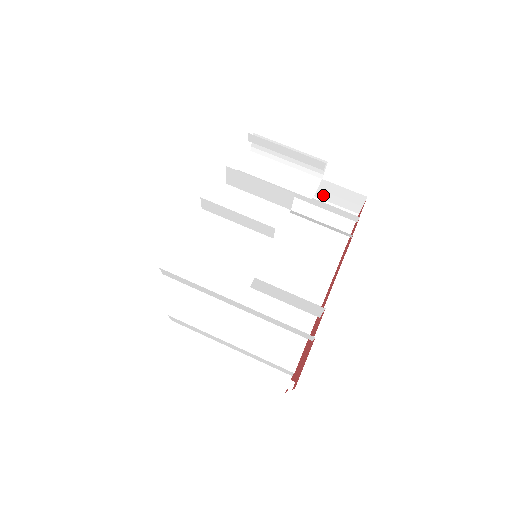
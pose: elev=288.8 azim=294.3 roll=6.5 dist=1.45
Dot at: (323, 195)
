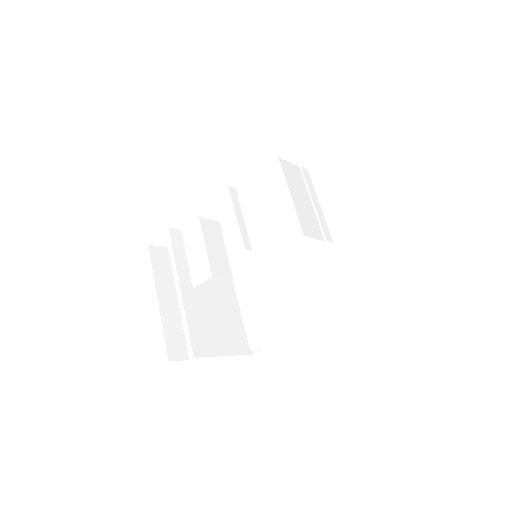
Dot at: occluded
